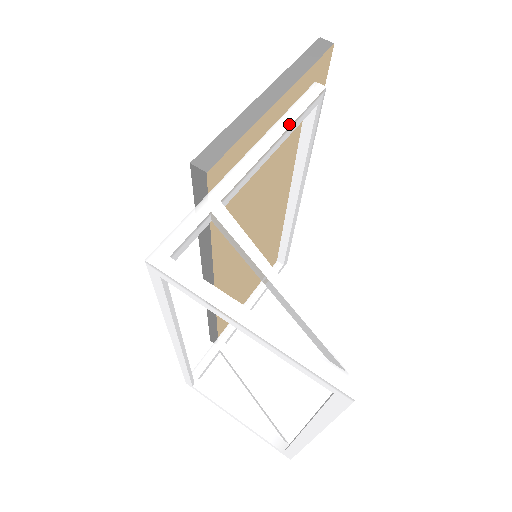
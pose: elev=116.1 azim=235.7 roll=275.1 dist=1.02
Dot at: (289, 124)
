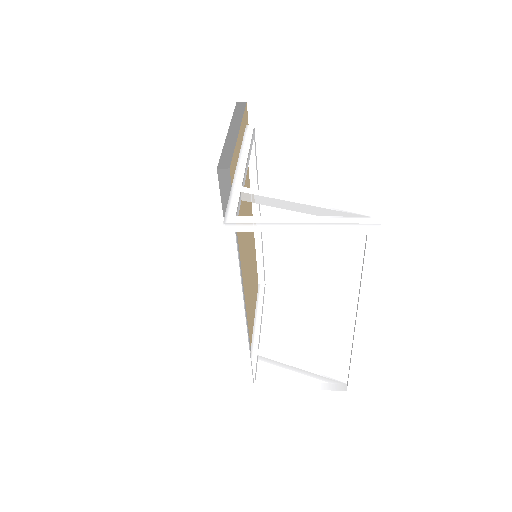
Dot at: (249, 145)
